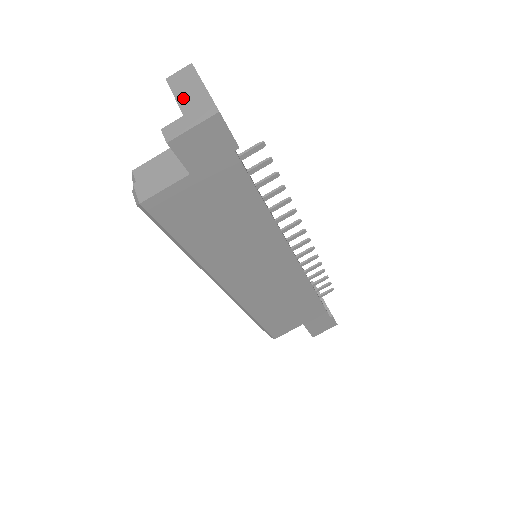
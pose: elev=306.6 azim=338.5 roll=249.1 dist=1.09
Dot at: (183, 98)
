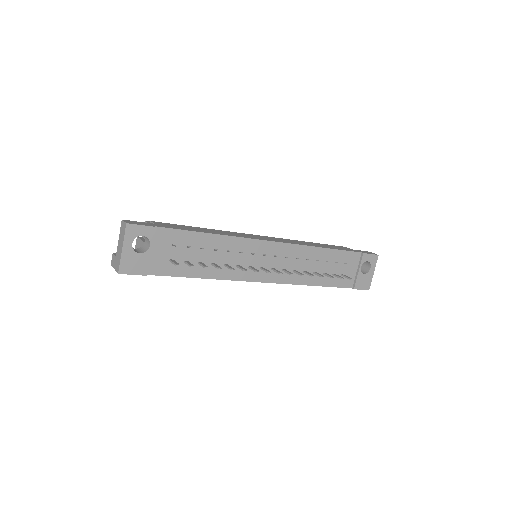
Dot at: (119, 245)
